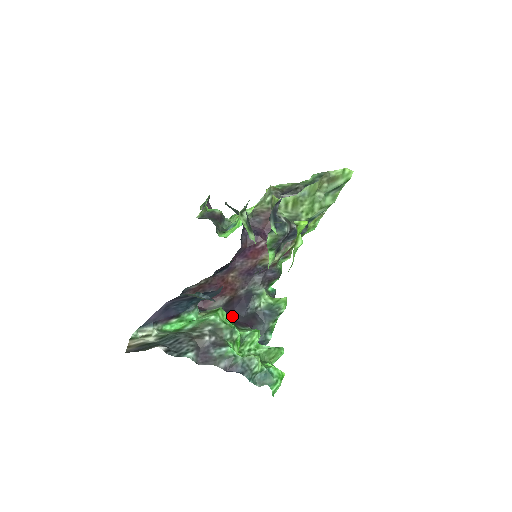
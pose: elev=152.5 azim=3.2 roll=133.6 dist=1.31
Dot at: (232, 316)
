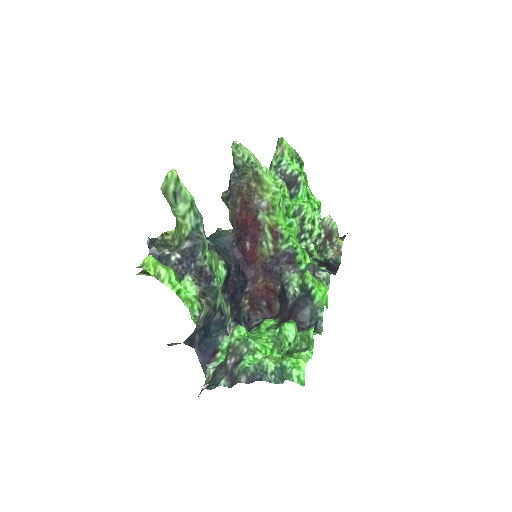
Dot at: (281, 315)
